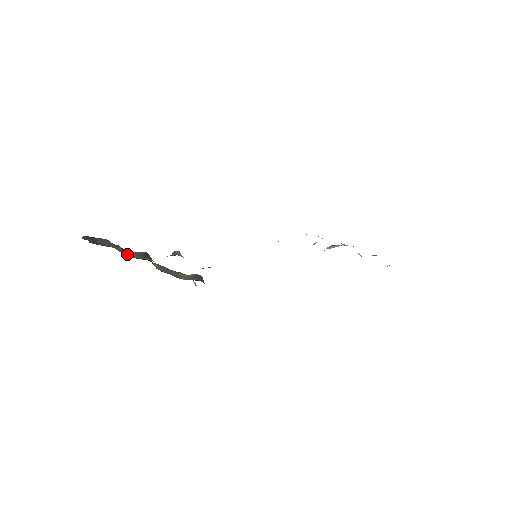
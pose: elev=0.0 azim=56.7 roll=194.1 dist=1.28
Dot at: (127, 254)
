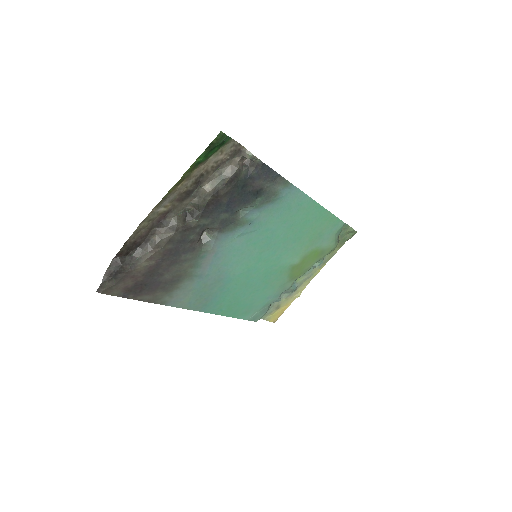
Dot at: (166, 236)
